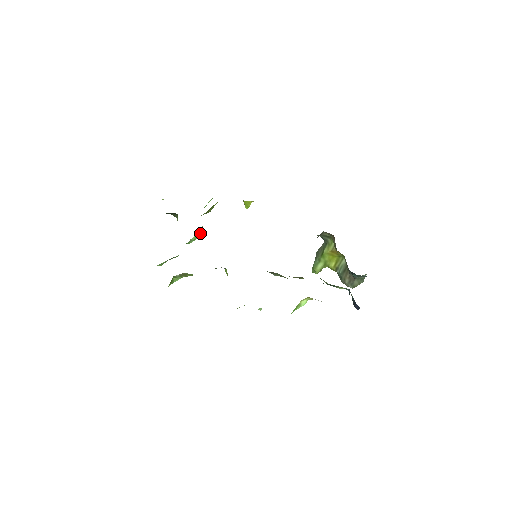
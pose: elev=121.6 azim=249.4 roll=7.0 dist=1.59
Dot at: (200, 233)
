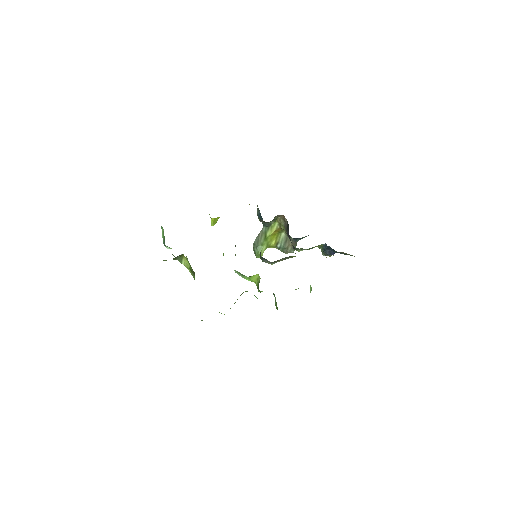
Dot at: occluded
